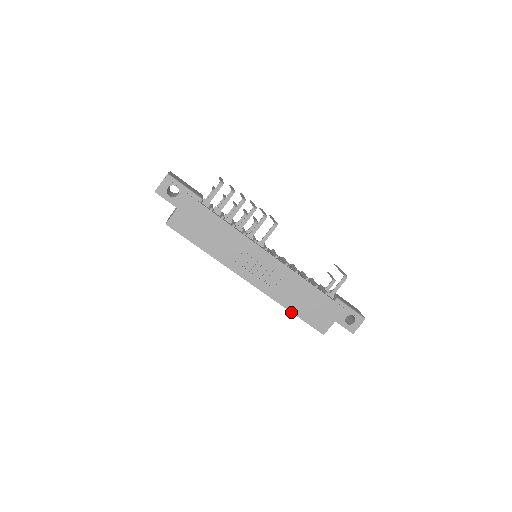
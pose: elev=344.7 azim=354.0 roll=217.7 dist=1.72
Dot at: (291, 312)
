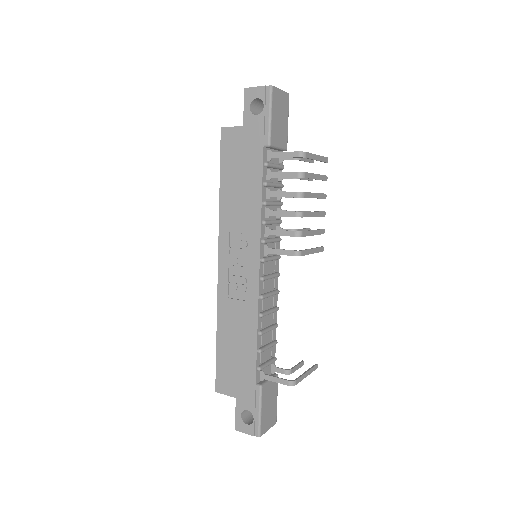
Dot at: (217, 336)
